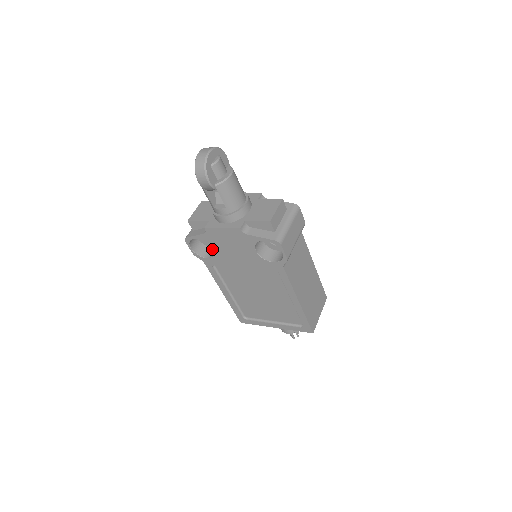
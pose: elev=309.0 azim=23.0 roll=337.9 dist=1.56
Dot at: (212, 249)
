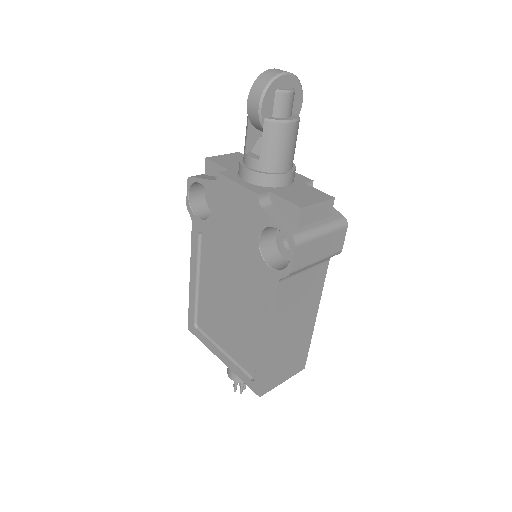
Dot at: occluded
